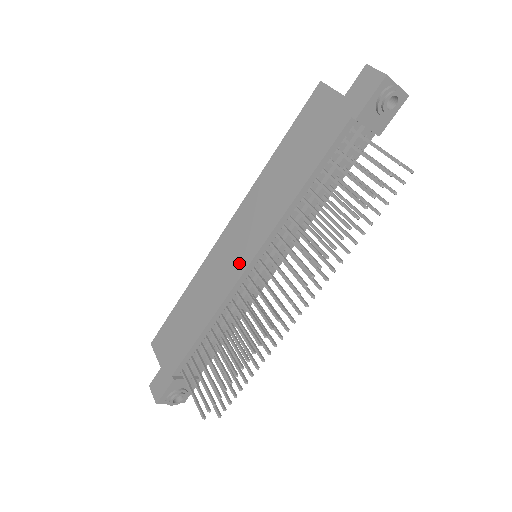
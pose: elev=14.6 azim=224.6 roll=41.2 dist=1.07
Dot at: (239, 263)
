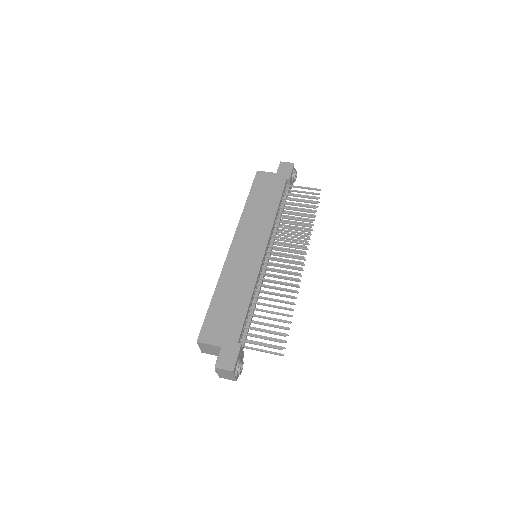
Dot at: (256, 254)
